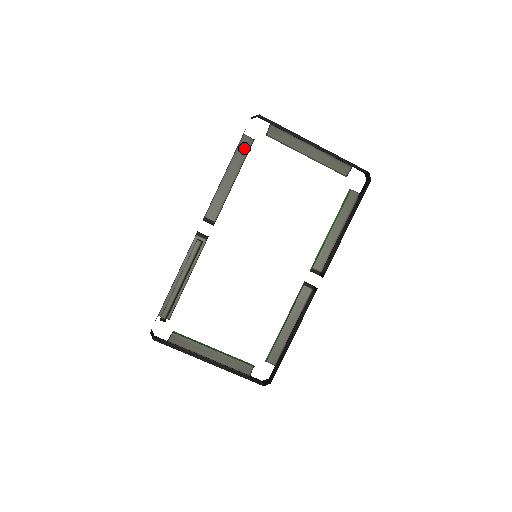
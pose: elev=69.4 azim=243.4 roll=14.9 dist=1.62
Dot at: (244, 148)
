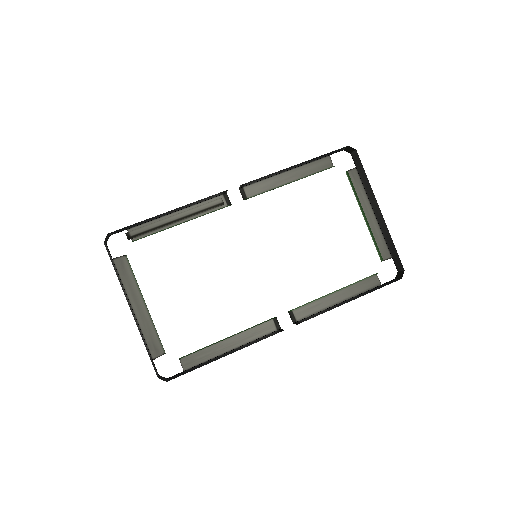
Dot at: (321, 166)
